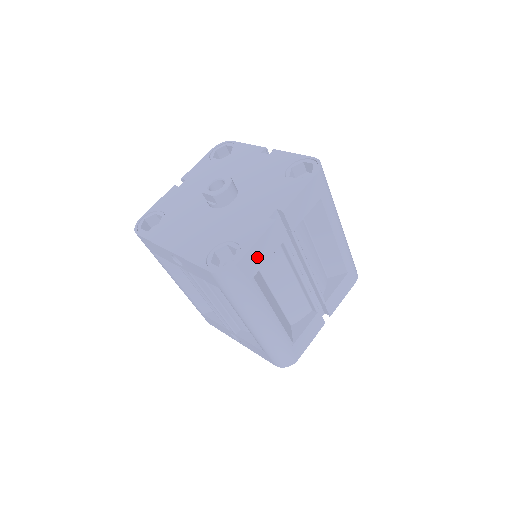
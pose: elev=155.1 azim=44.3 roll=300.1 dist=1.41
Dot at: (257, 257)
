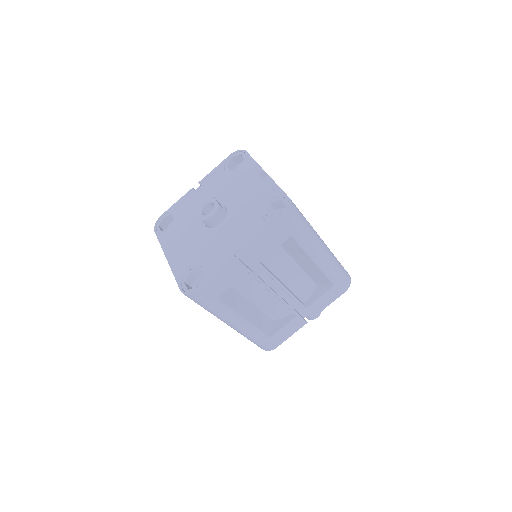
Dot at: (219, 285)
